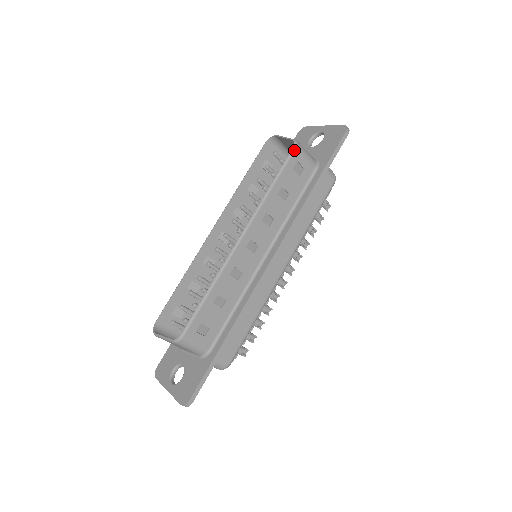
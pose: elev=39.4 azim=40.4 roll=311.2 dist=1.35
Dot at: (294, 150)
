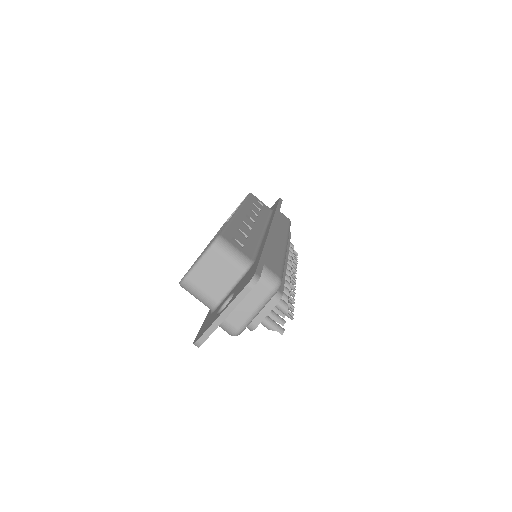
Dot at: (251, 193)
